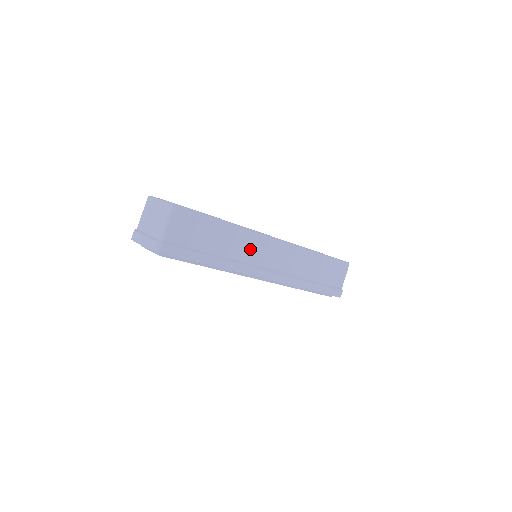
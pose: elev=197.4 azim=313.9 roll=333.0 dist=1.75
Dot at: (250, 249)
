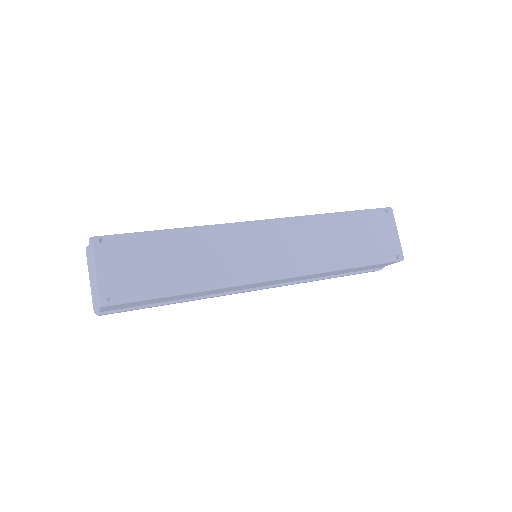
Dot at: (227, 290)
